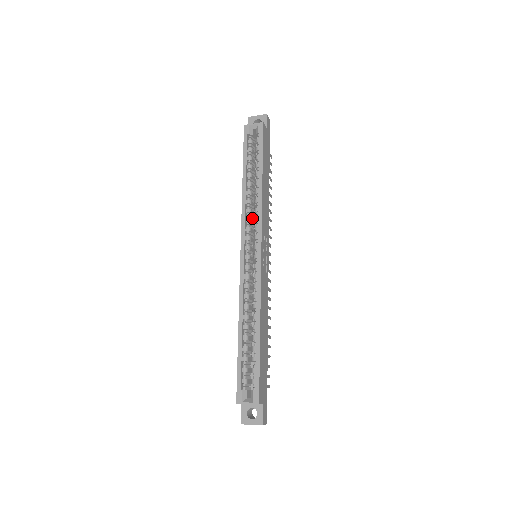
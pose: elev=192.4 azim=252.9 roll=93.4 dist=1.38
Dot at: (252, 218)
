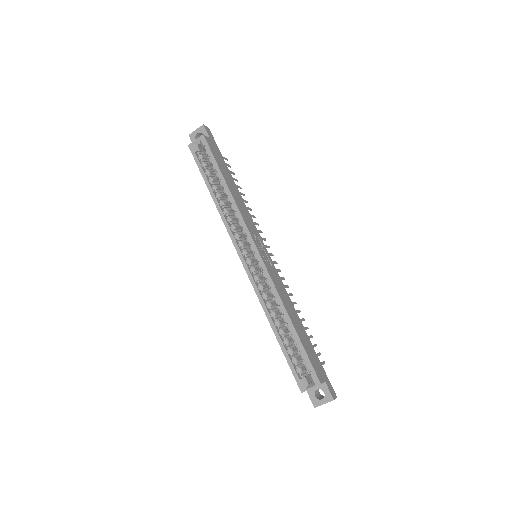
Dot at: (236, 225)
